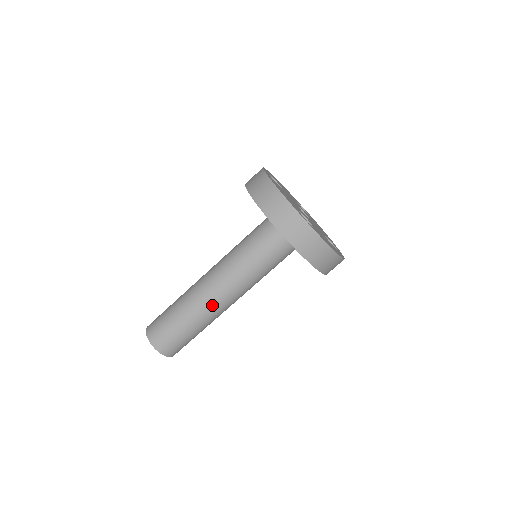
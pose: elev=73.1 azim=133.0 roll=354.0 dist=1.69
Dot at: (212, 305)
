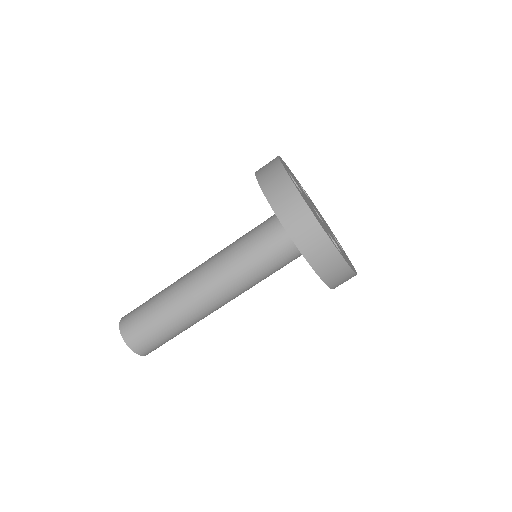
Dot at: (206, 312)
